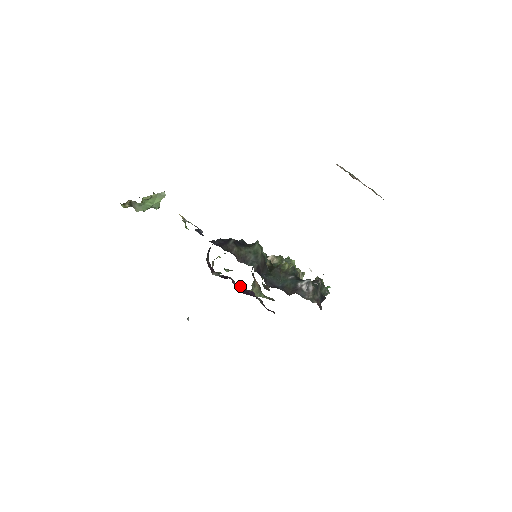
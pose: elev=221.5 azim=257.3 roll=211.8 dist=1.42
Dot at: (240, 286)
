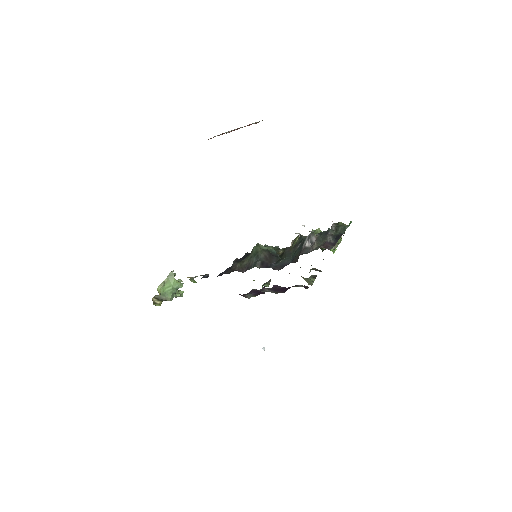
Dot at: (267, 289)
